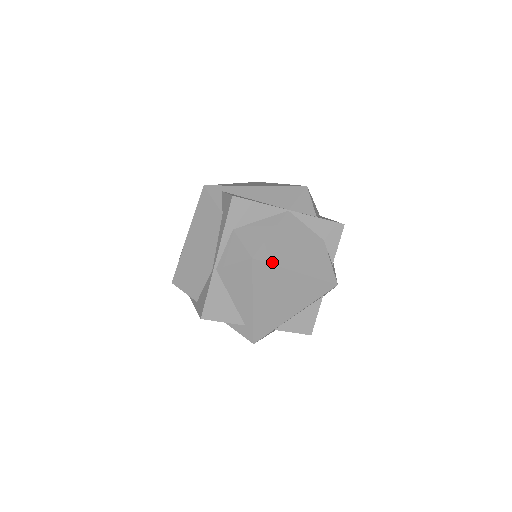
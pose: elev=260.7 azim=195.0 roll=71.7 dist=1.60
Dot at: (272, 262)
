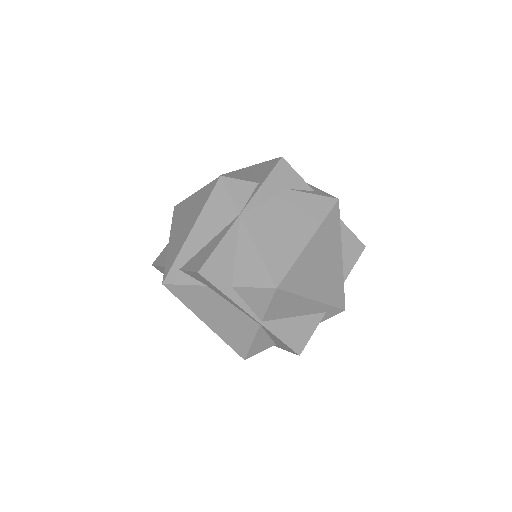
Dot at: (289, 266)
